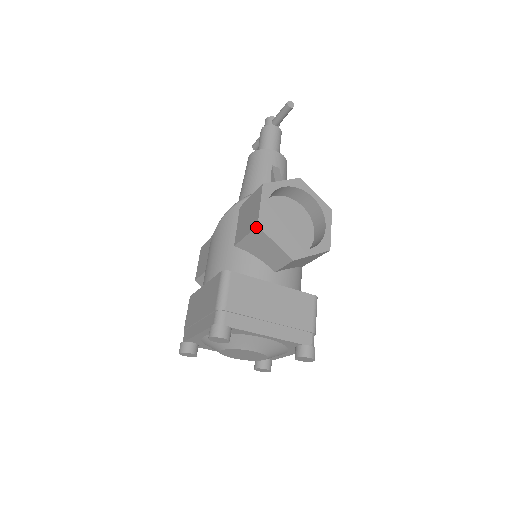
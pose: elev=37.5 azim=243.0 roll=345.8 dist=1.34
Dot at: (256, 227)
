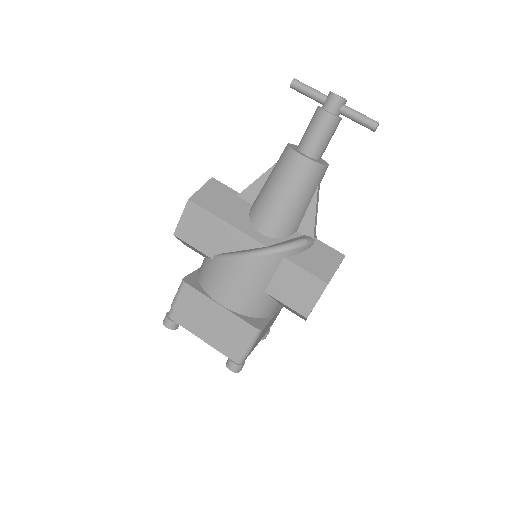
Dot at: (305, 317)
